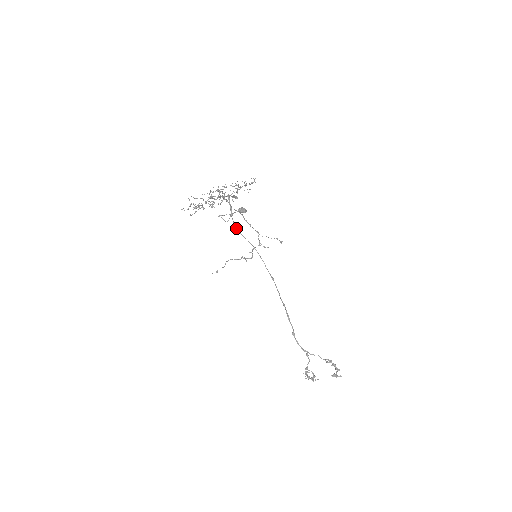
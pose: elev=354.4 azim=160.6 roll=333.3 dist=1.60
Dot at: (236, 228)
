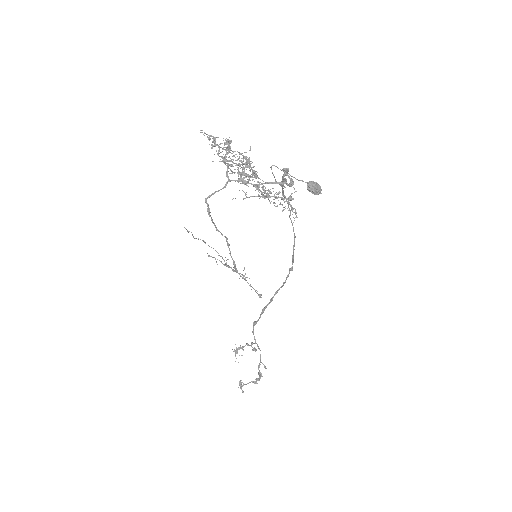
Dot at: (285, 197)
